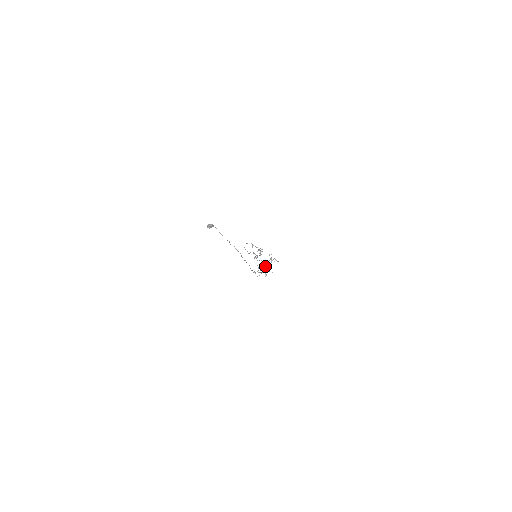
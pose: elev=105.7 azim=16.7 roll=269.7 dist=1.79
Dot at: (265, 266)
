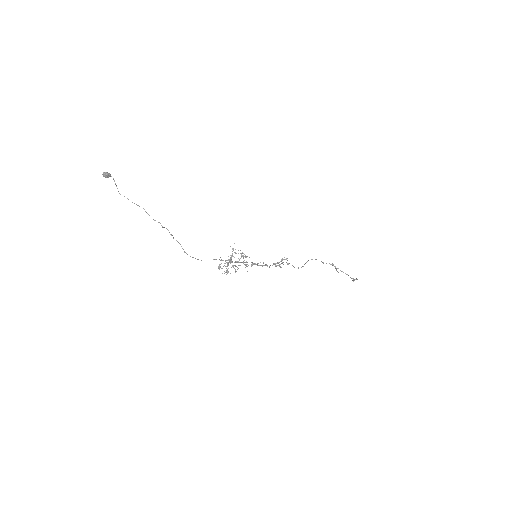
Dot at: (230, 260)
